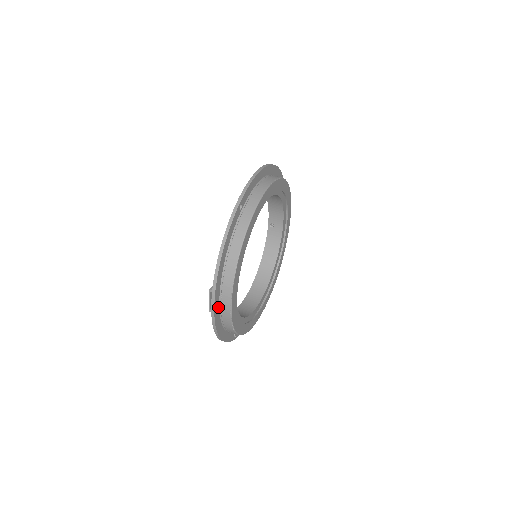
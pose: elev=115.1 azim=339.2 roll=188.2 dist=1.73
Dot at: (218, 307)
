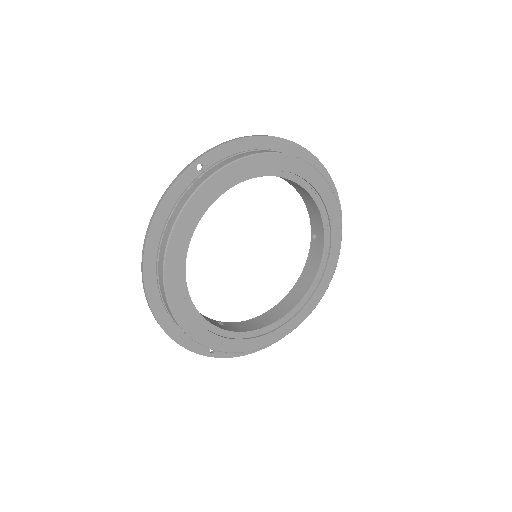
Dot at: (156, 287)
